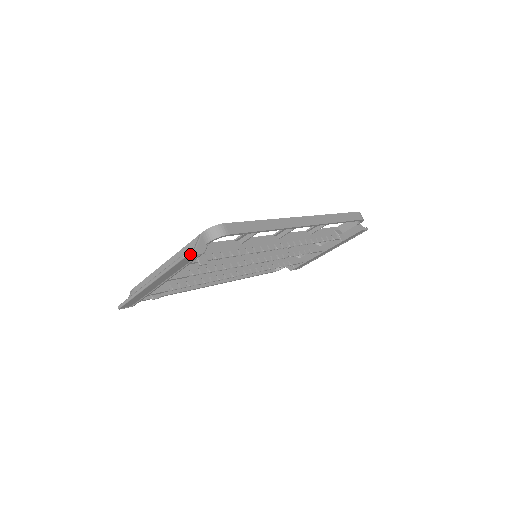
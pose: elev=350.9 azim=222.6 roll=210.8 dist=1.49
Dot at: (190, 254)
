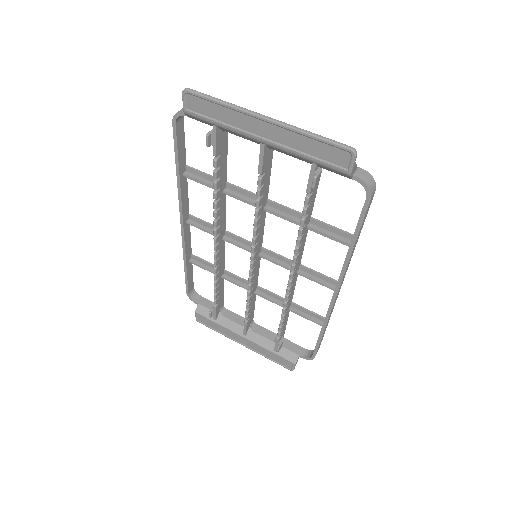
Dot at: (356, 156)
